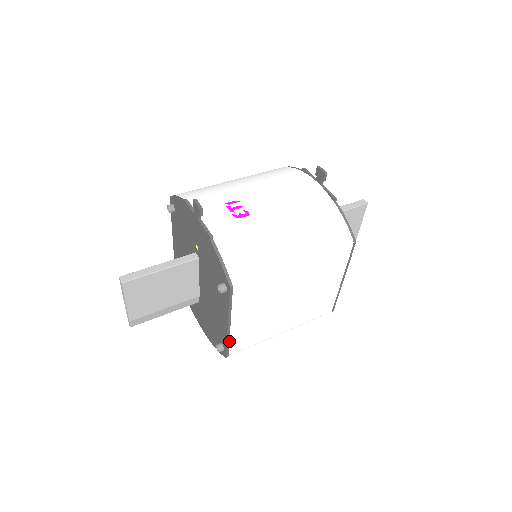
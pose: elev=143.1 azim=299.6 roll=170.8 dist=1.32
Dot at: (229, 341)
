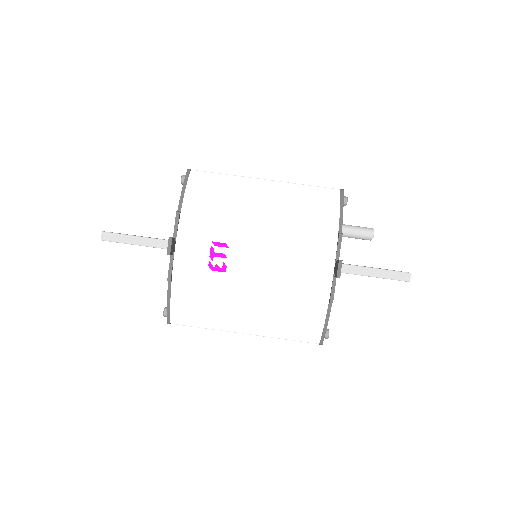
Dot at: occluded
